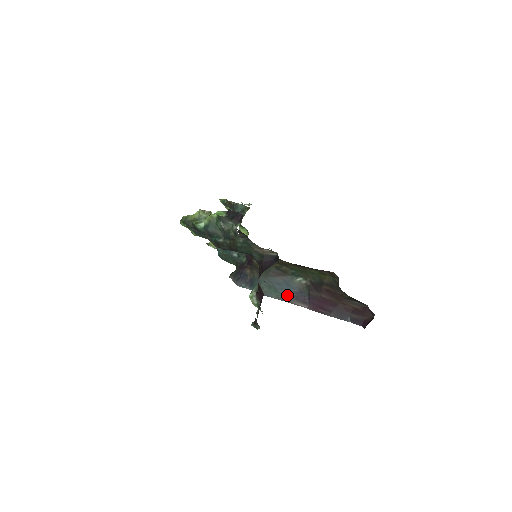
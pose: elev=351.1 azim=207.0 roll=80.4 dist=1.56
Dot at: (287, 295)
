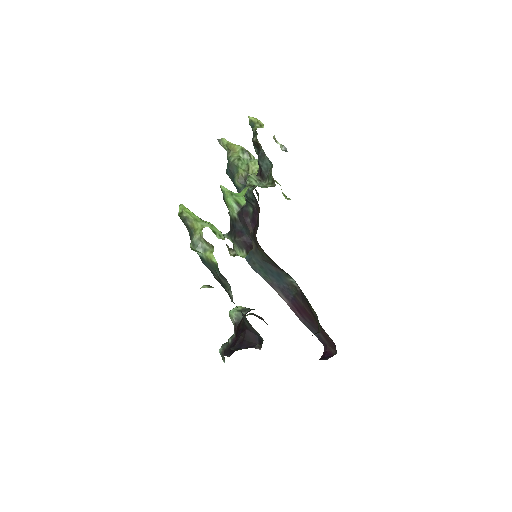
Dot at: (275, 282)
